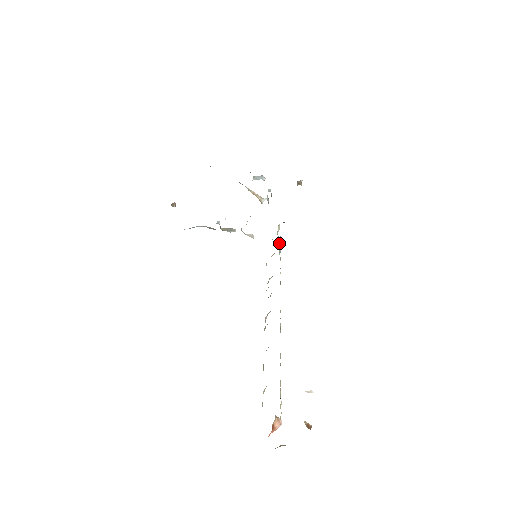
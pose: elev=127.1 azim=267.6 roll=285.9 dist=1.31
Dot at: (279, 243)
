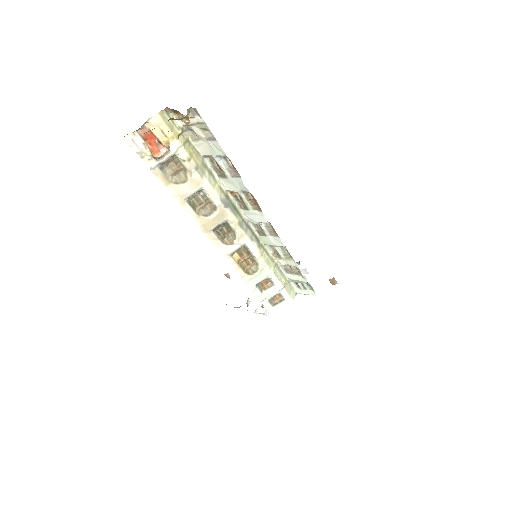
Dot at: (283, 280)
